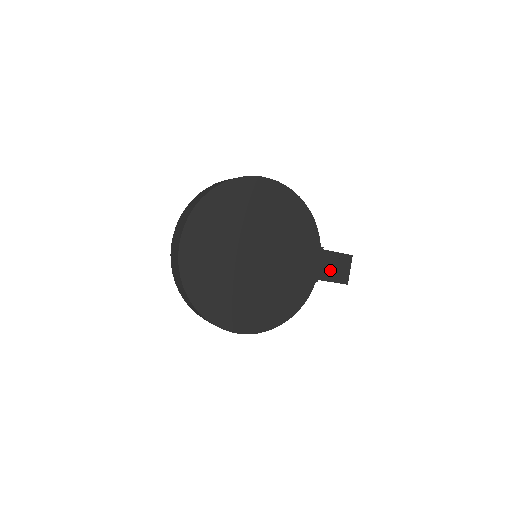
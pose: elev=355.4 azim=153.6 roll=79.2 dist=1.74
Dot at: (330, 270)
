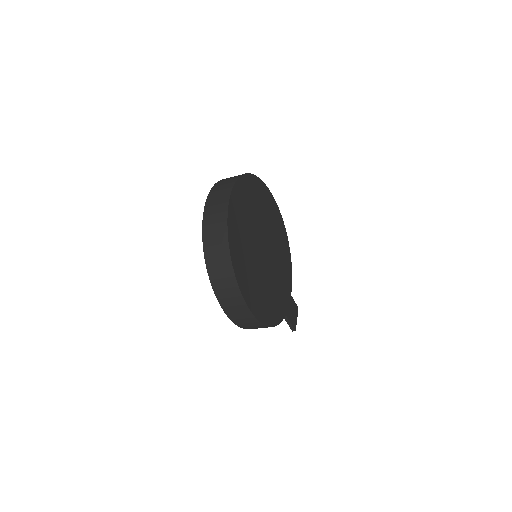
Dot at: (289, 309)
